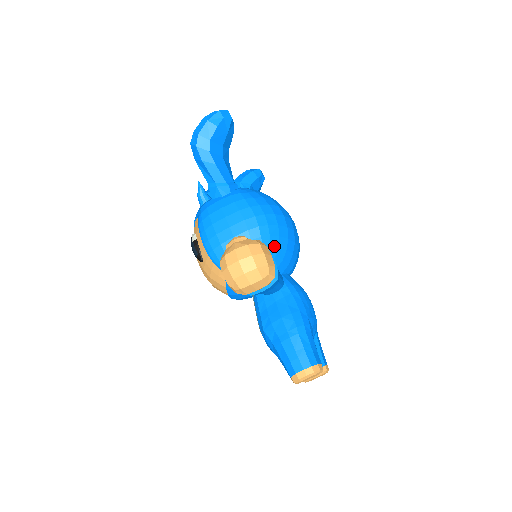
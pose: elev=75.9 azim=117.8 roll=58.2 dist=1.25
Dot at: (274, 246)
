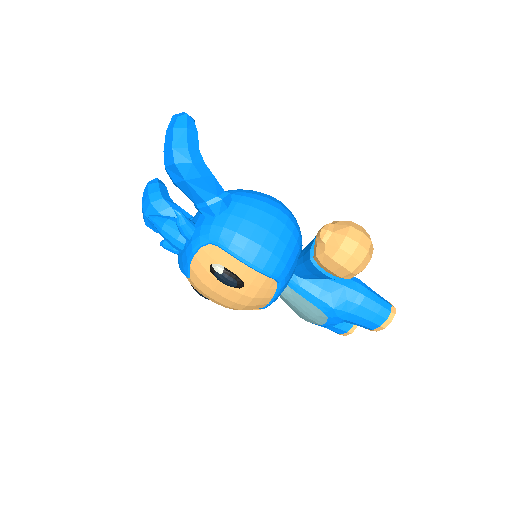
Dot at: occluded
